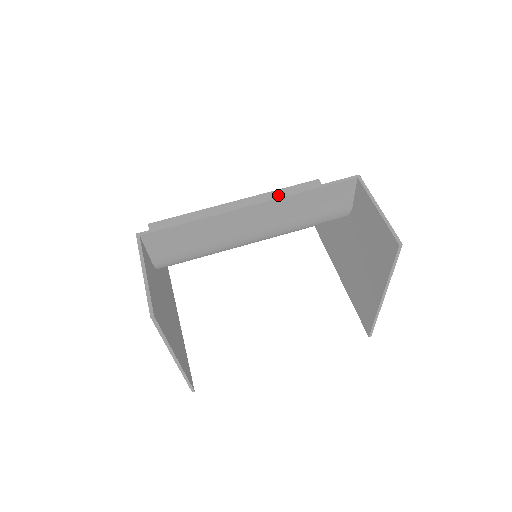
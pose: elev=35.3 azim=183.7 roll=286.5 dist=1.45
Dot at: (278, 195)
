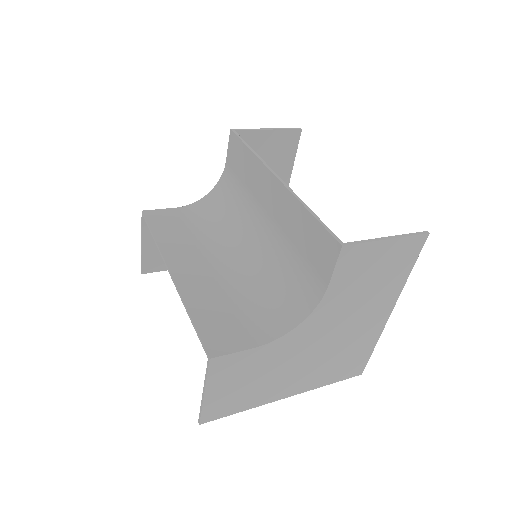
Dot at: (301, 215)
